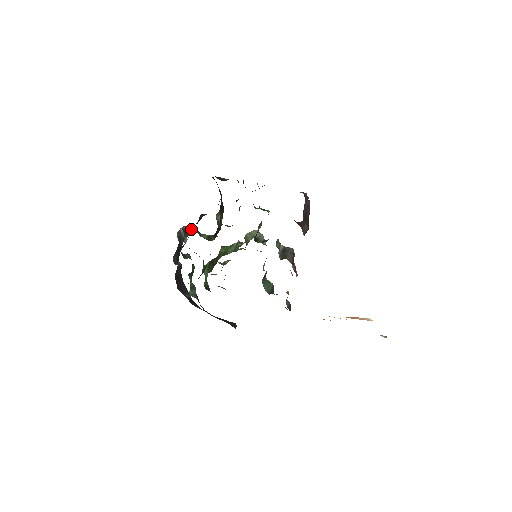
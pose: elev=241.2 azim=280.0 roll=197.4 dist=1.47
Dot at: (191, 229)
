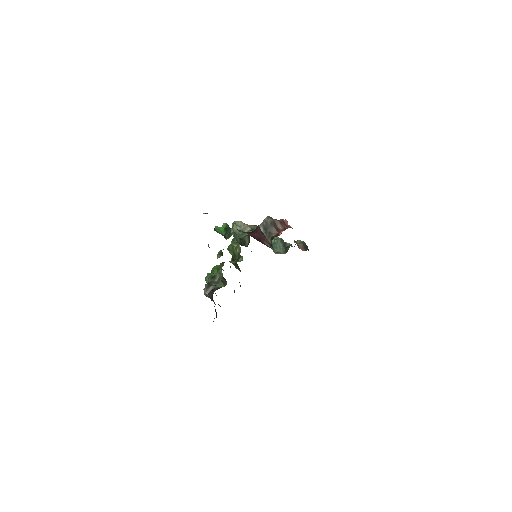
Dot at: occluded
